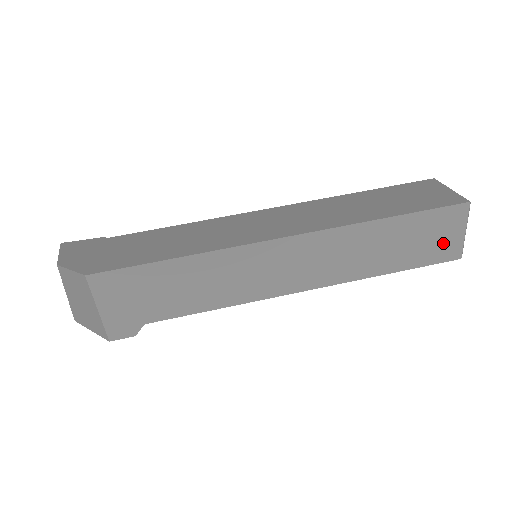
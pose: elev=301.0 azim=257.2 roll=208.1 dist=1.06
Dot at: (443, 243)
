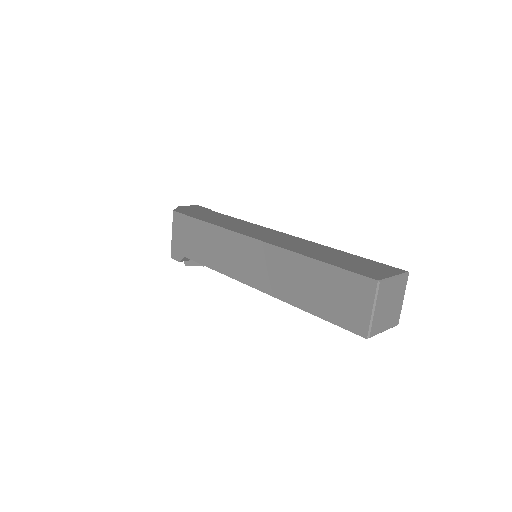
Dot at: (352, 310)
